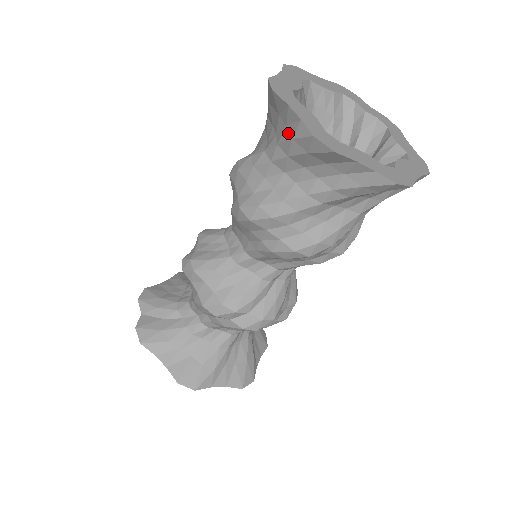
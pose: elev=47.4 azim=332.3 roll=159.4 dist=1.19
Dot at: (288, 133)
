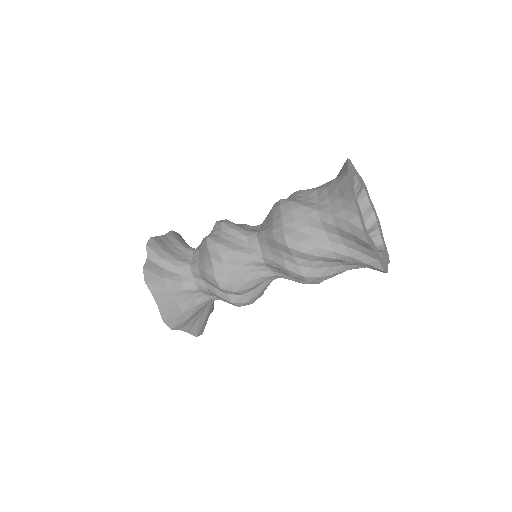
Dot at: (344, 215)
